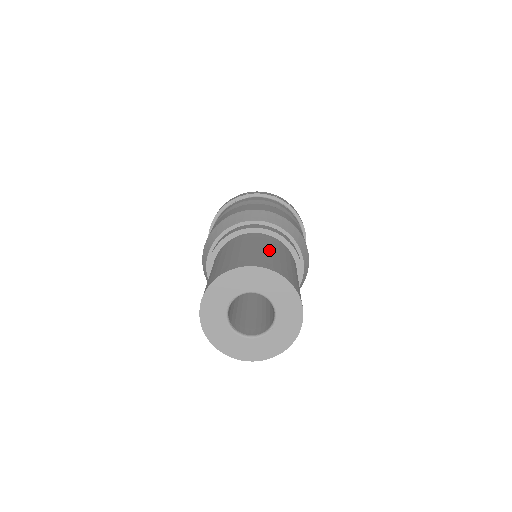
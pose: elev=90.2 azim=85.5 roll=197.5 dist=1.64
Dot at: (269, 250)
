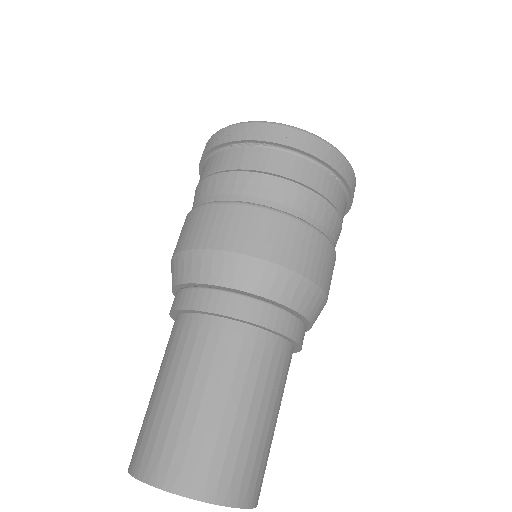
Dot at: (232, 408)
